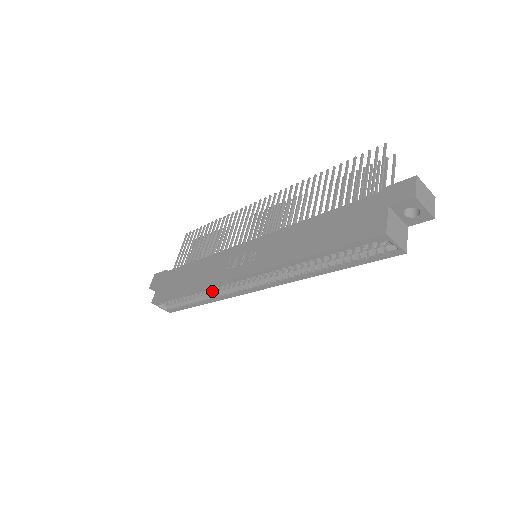
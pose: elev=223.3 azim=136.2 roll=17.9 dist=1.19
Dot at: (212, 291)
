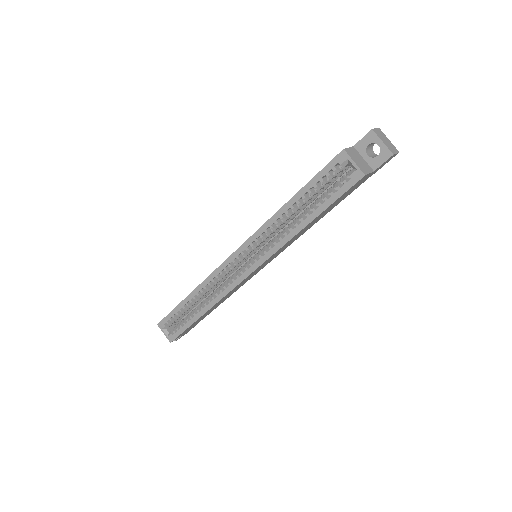
Dot at: (211, 296)
